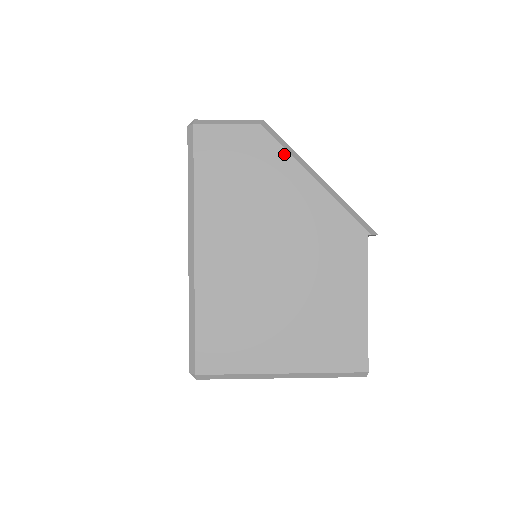
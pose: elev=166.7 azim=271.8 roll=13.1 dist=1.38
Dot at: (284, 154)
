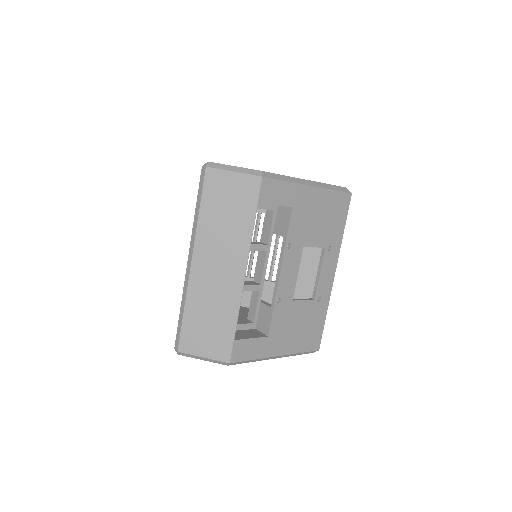
Dot at: occluded
